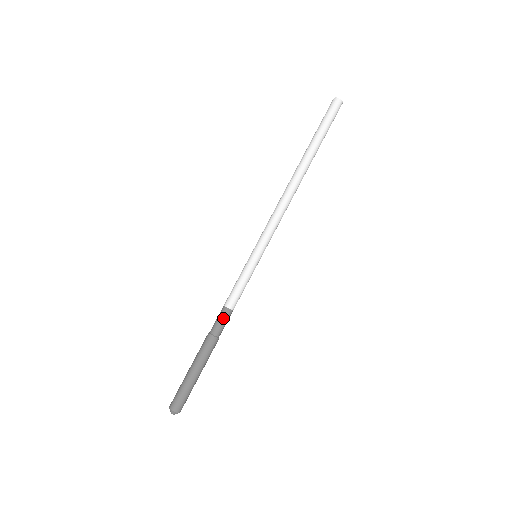
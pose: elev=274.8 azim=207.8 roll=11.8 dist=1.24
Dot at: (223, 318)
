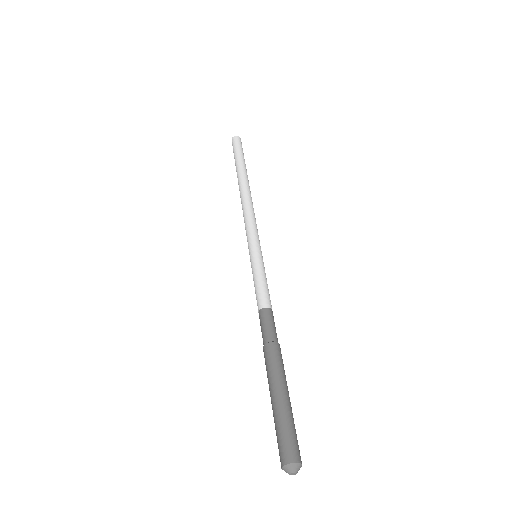
Dot at: (263, 321)
